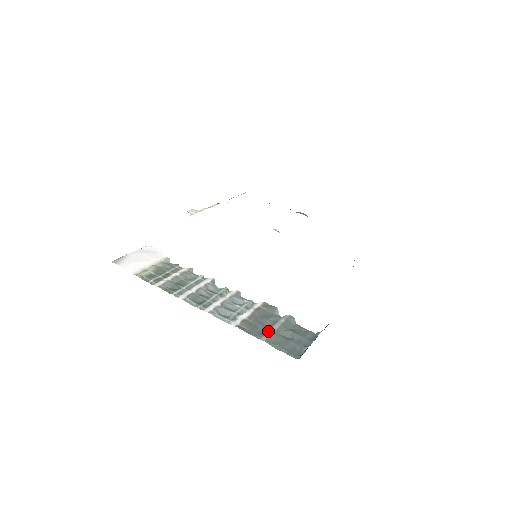
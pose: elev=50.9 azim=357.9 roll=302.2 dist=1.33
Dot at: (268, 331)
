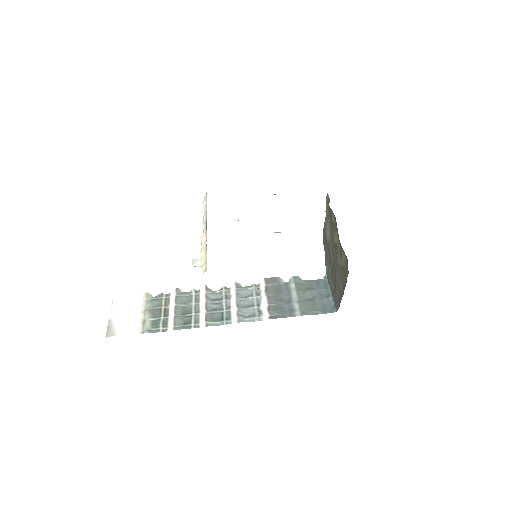
Dot at: (294, 304)
